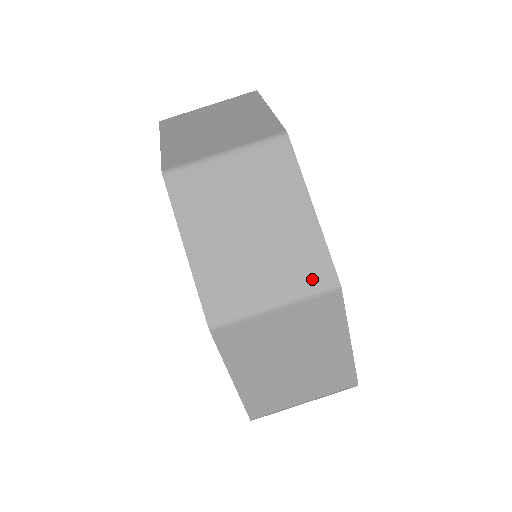
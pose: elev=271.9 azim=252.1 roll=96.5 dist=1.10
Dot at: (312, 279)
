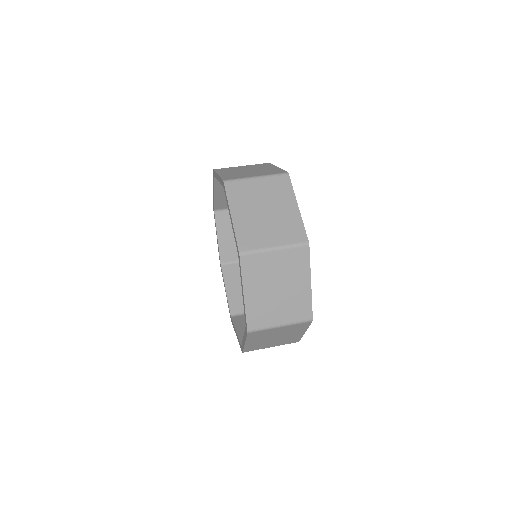
Dot at: (275, 173)
